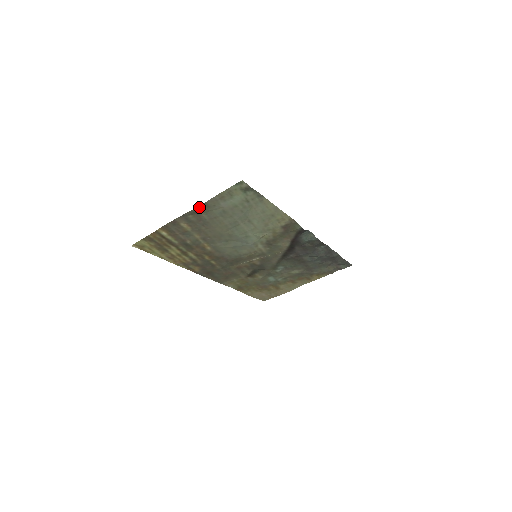
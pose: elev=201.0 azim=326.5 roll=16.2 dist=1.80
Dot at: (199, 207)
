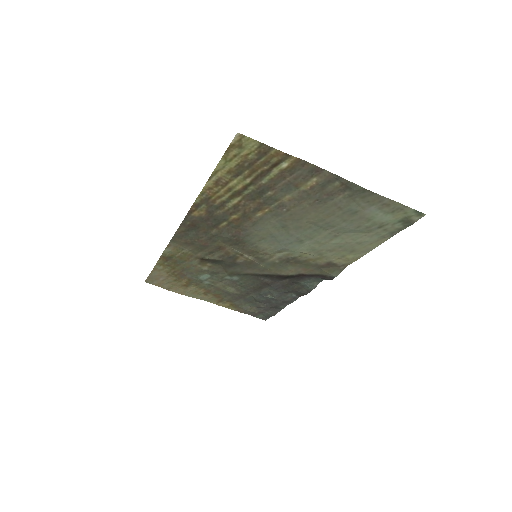
Dot at: (362, 189)
